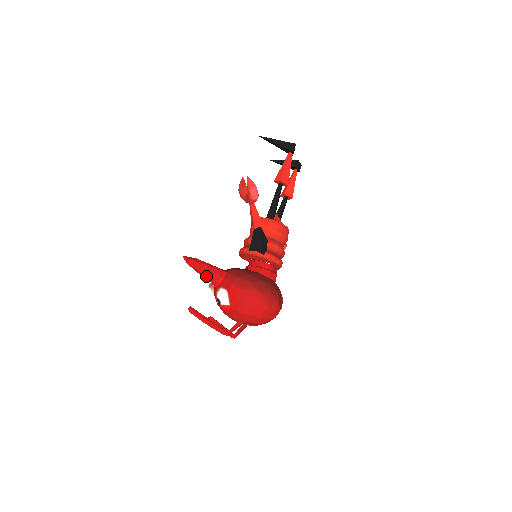
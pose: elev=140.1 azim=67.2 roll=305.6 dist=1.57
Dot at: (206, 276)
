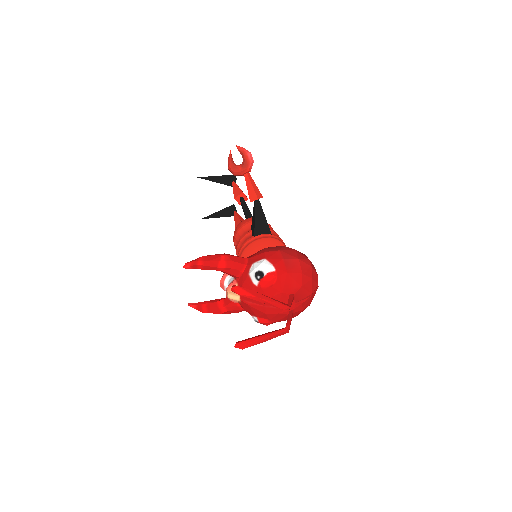
Dot at: (227, 263)
